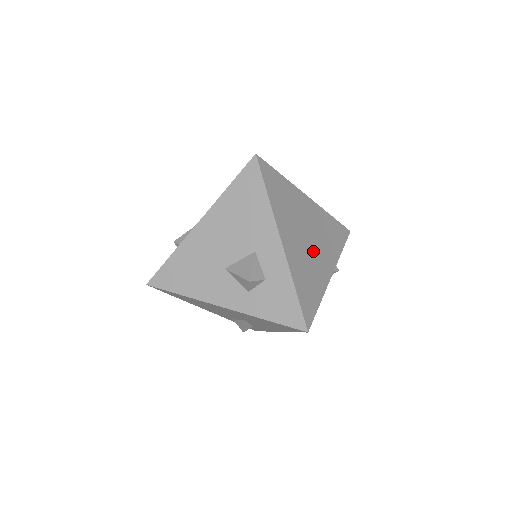
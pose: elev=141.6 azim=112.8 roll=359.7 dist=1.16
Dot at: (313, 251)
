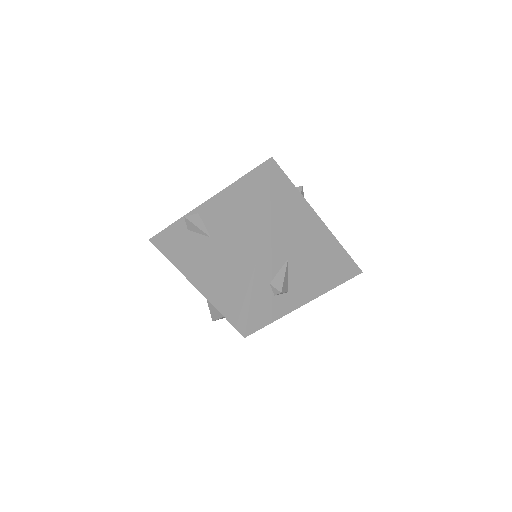
Dot at: occluded
